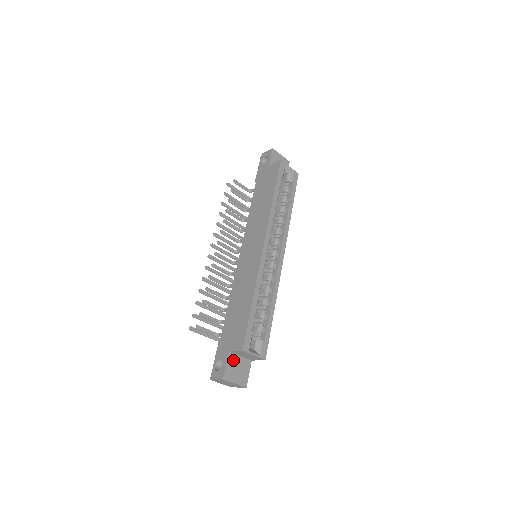
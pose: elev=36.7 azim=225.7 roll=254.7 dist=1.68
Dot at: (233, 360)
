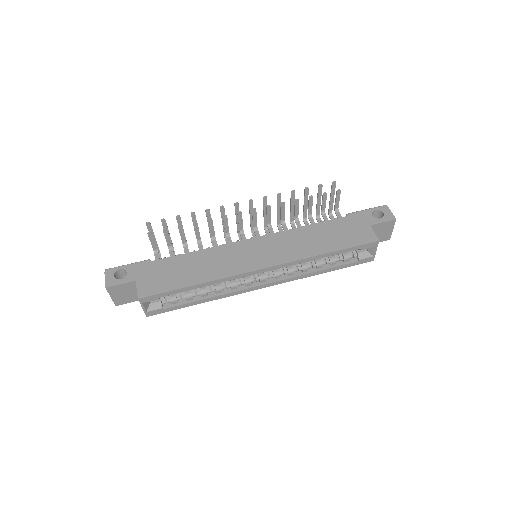
Dot at: (131, 287)
